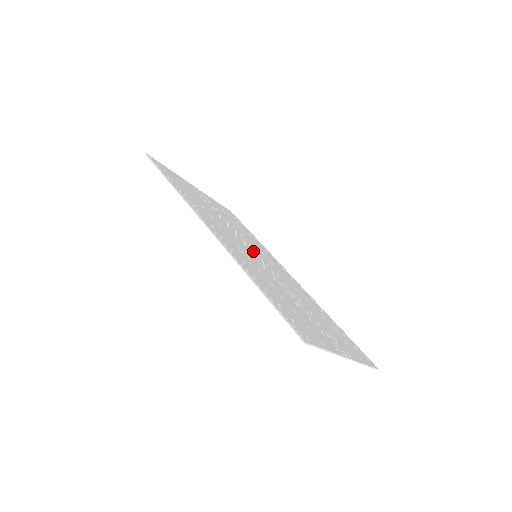
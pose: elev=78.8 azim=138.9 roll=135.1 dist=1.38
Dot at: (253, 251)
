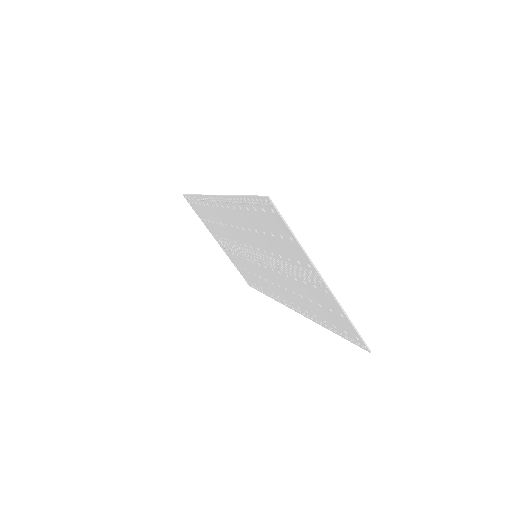
Dot at: occluded
